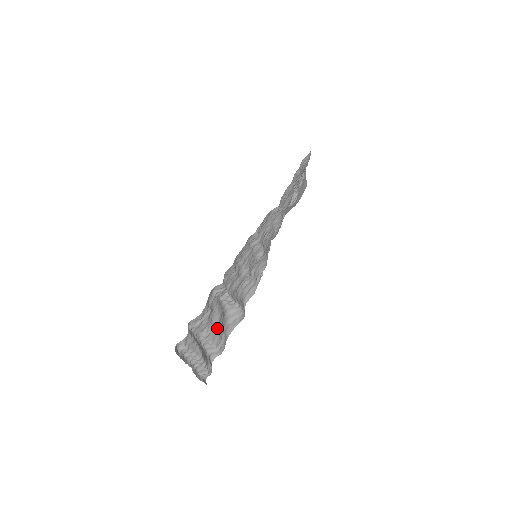
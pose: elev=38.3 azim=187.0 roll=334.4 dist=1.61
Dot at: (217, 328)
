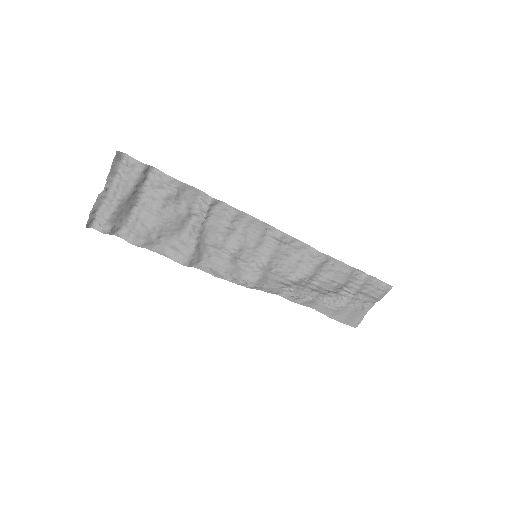
Dot at: (159, 220)
